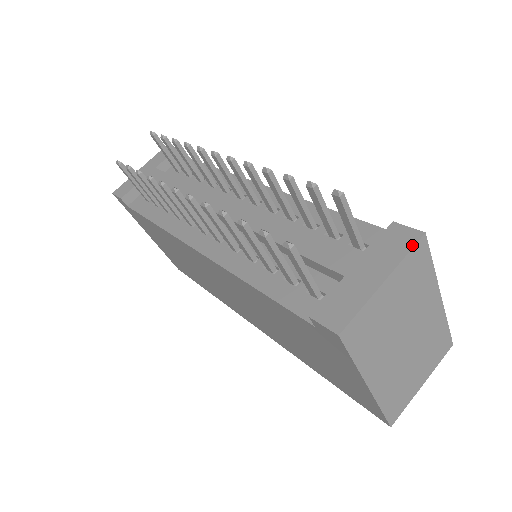
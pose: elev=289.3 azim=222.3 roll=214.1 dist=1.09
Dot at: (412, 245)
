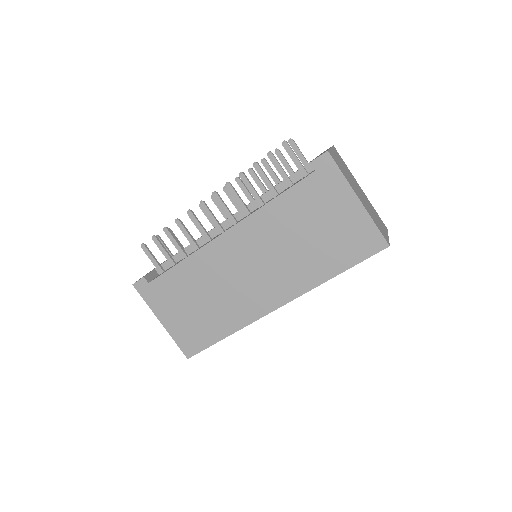
Dot at: (332, 146)
